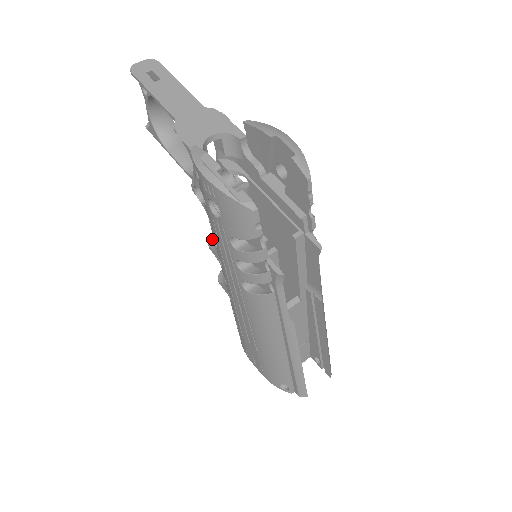
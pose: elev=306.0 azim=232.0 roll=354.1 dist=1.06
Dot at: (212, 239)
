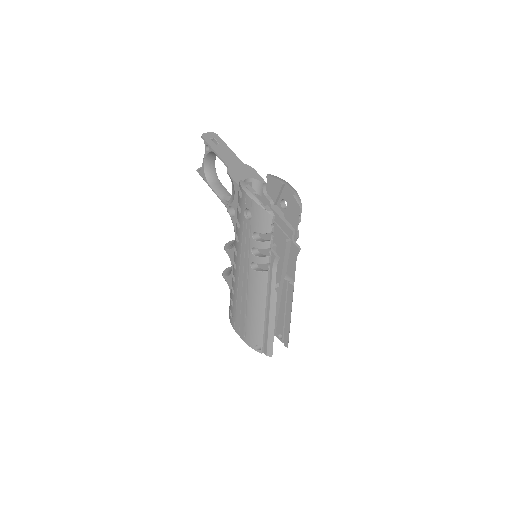
Dot at: (227, 245)
